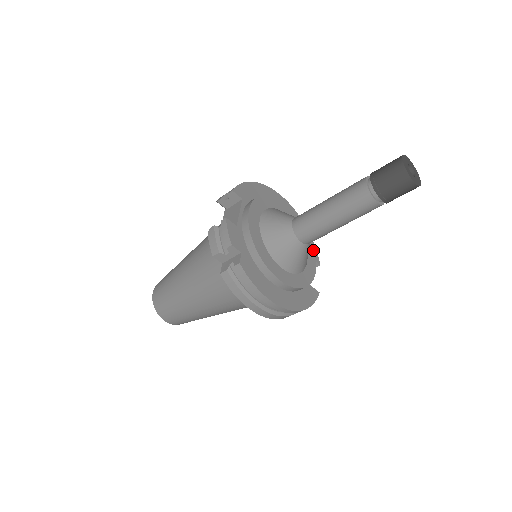
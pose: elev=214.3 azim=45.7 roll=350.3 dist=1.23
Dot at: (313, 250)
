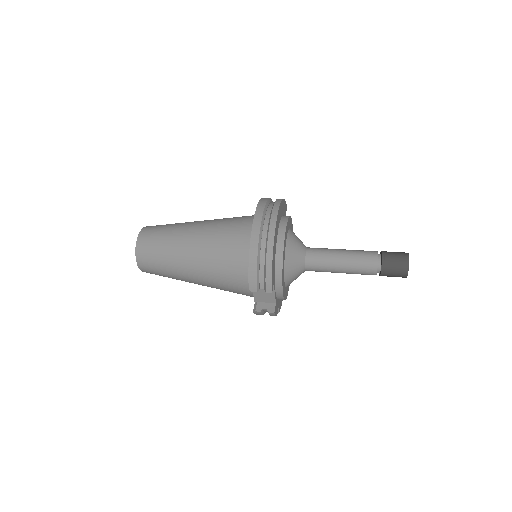
Dot at: occluded
